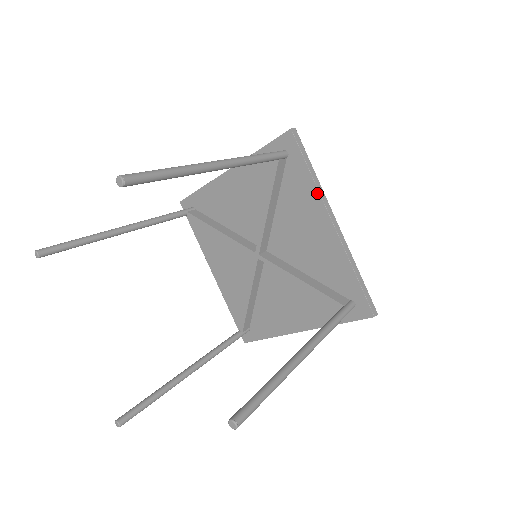
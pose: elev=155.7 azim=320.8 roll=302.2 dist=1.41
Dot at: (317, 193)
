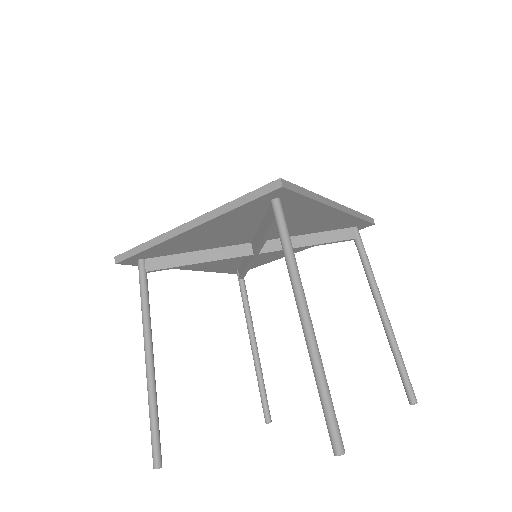
Dot at: (319, 204)
